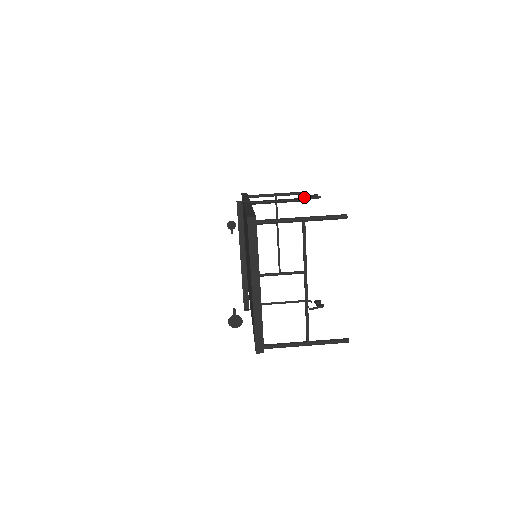
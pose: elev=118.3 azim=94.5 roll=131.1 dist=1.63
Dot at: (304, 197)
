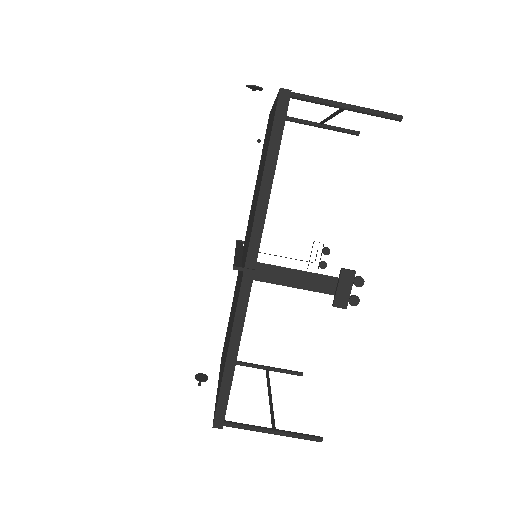
Dot at: (334, 298)
